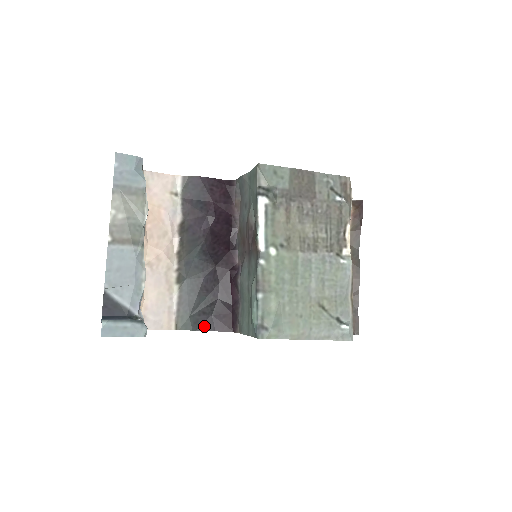
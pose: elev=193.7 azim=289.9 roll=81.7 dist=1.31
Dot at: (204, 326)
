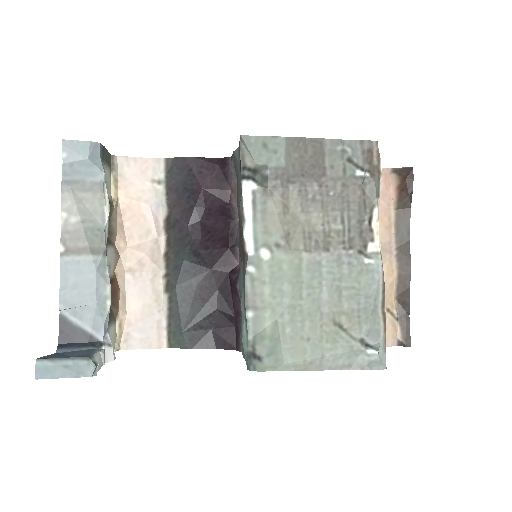
Dot at: (202, 343)
